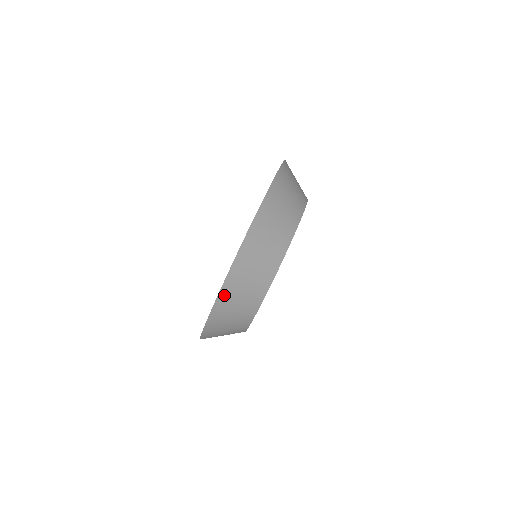
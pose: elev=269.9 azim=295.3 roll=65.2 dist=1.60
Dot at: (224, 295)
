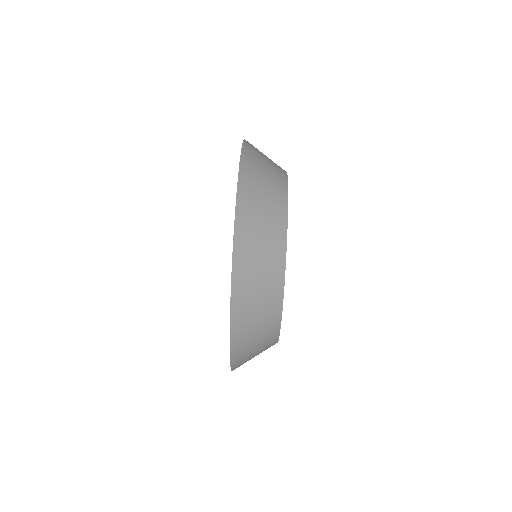
Dot at: (237, 319)
